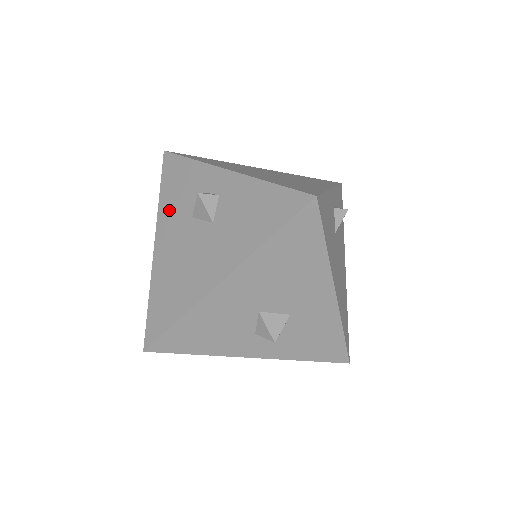
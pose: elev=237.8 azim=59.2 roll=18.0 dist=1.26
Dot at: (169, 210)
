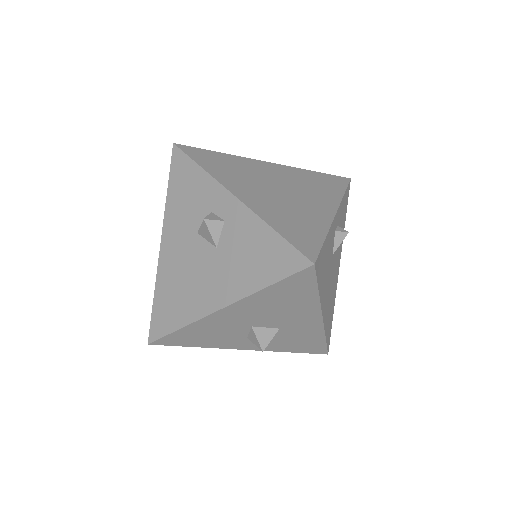
Dot at: (176, 215)
